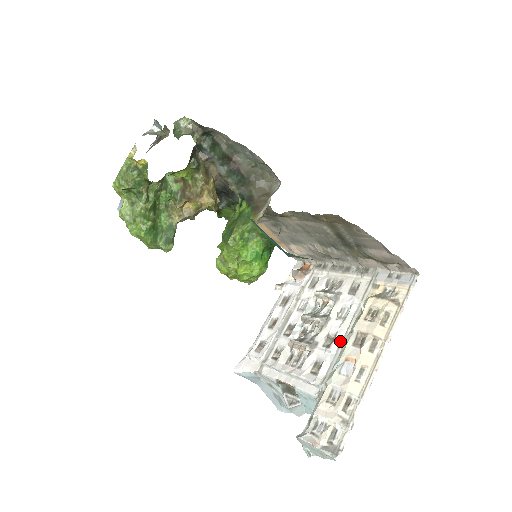
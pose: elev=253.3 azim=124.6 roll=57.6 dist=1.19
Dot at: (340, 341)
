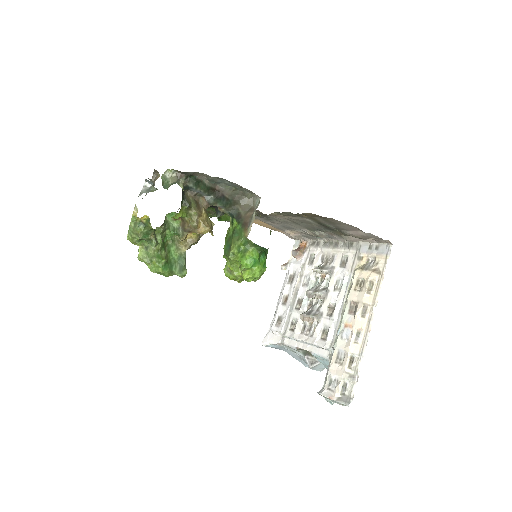
Dot at: (339, 310)
